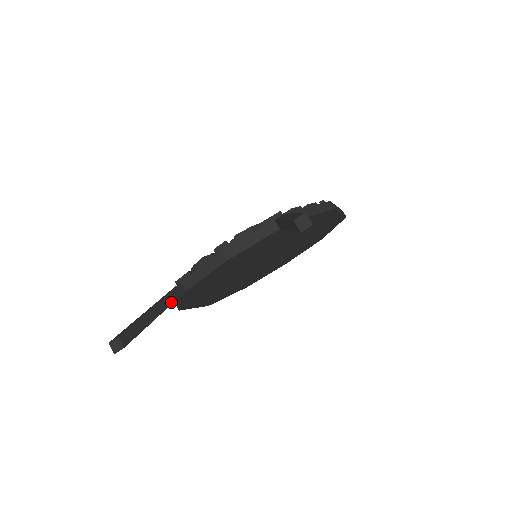
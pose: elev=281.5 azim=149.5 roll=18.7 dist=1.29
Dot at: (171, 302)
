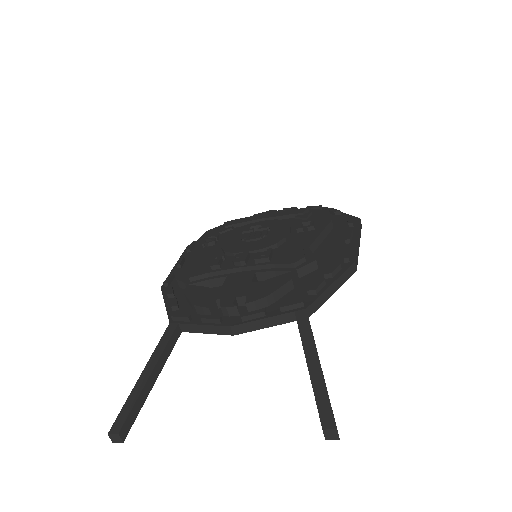
Dot at: (167, 357)
